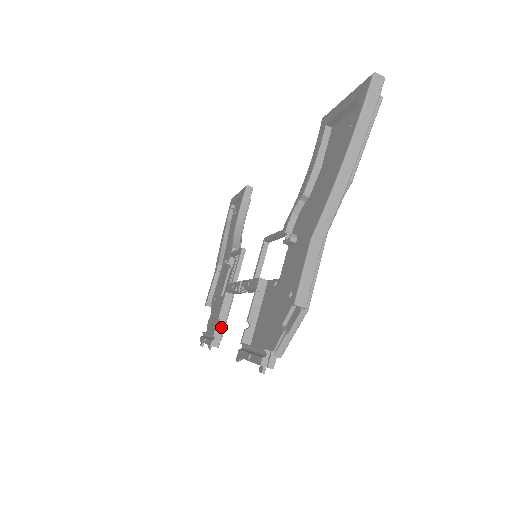
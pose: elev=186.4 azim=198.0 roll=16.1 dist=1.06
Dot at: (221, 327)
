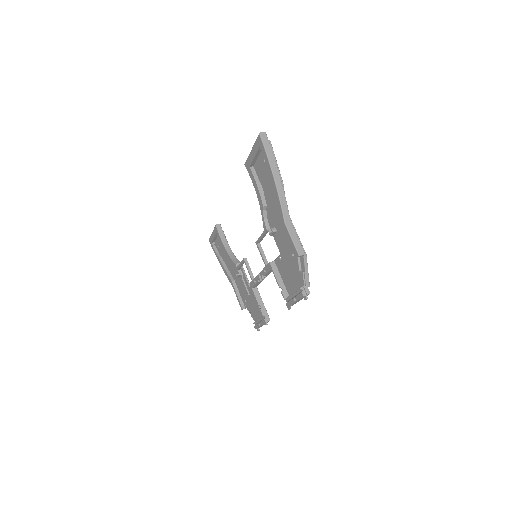
Dot at: (264, 309)
